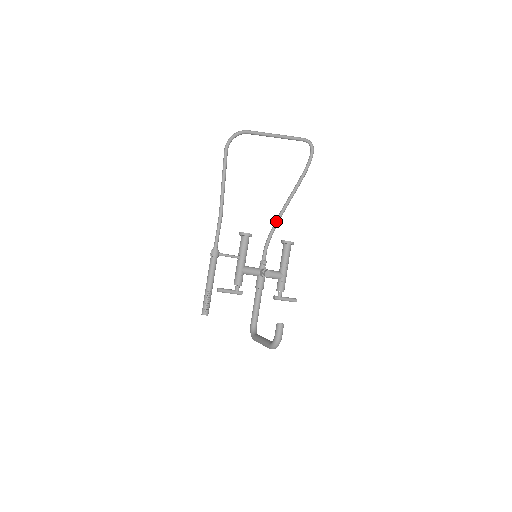
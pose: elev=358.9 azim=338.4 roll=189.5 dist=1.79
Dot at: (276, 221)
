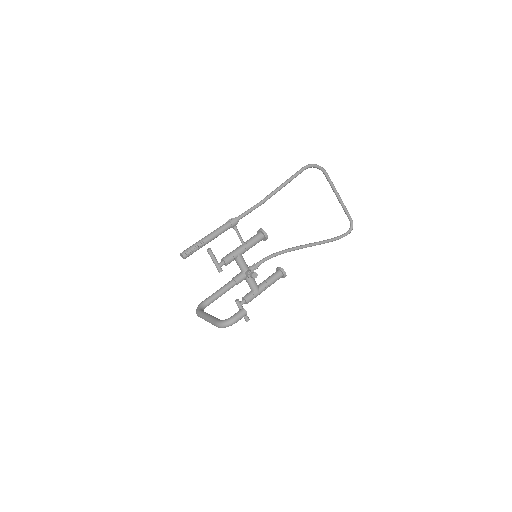
Dot at: (289, 249)
